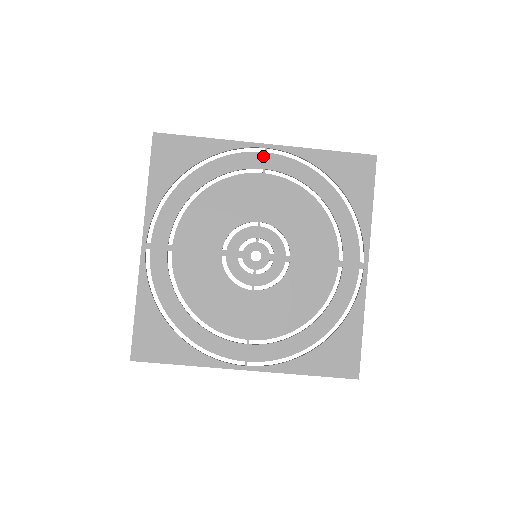
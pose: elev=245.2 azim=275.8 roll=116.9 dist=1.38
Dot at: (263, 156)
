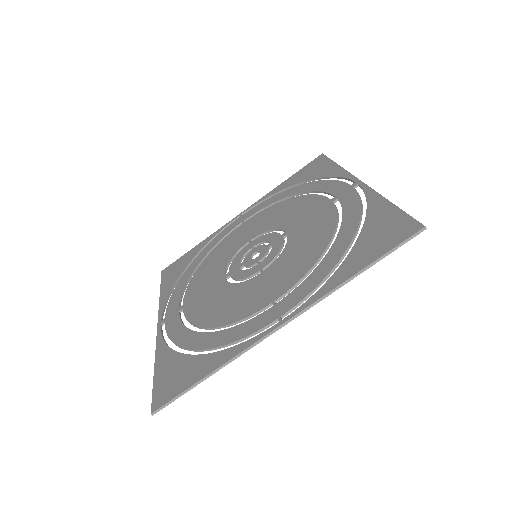
Dot at: (240, 219)
